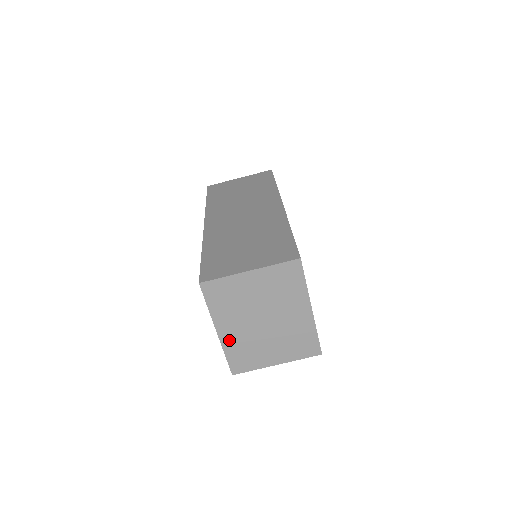
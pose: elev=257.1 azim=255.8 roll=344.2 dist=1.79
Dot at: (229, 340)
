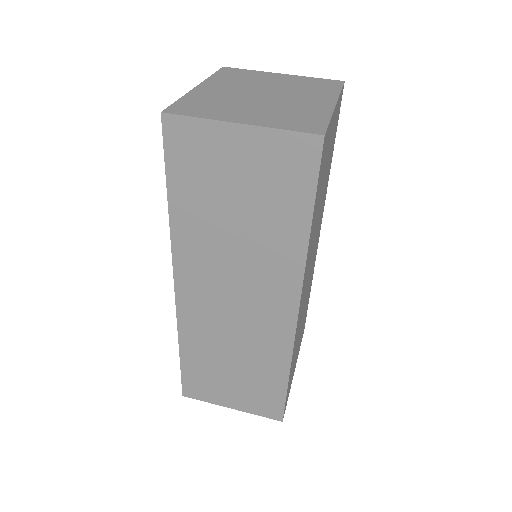
Dot at: (203, 93)
